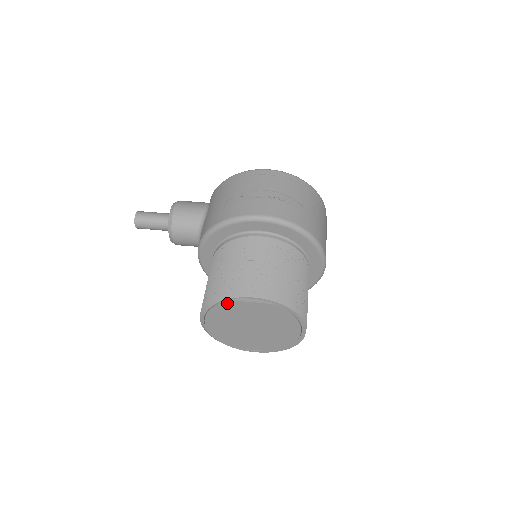
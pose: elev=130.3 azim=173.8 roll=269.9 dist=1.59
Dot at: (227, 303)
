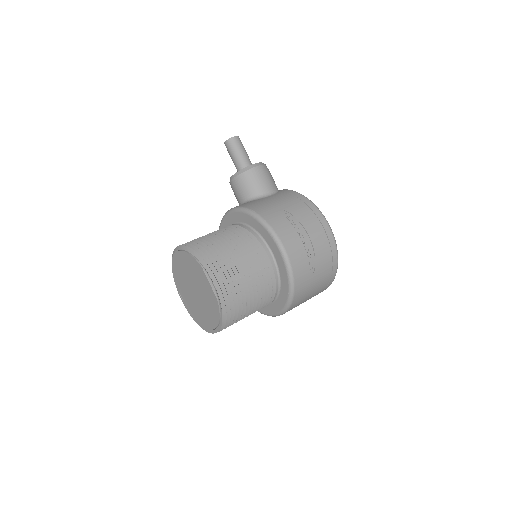
Dot at: (198, 264)
